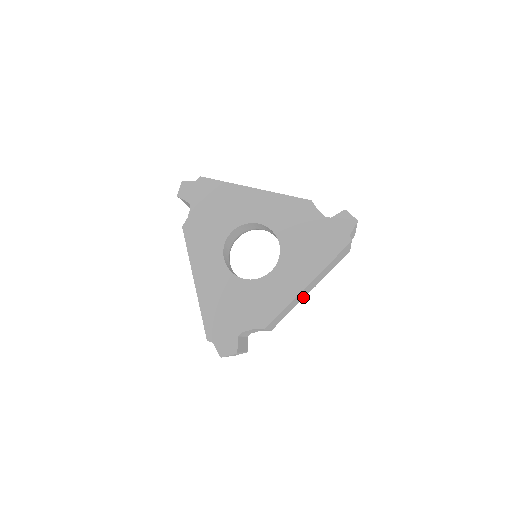
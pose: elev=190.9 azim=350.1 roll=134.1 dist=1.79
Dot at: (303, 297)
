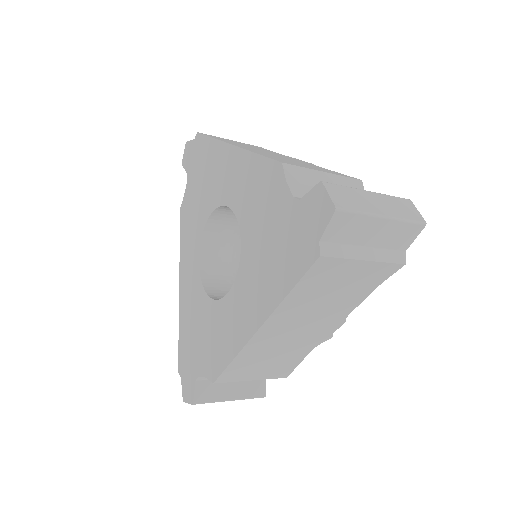
Dot at: (318, 338)
